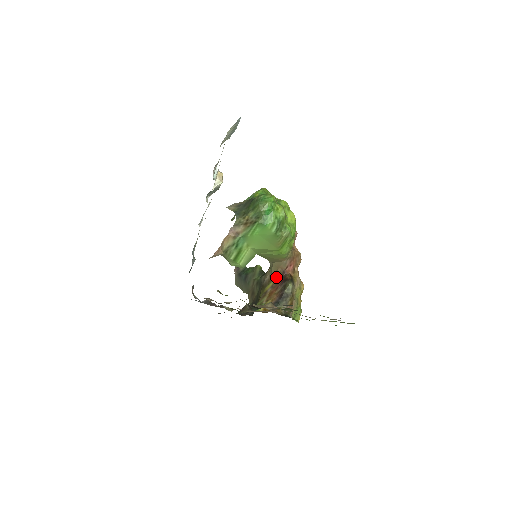
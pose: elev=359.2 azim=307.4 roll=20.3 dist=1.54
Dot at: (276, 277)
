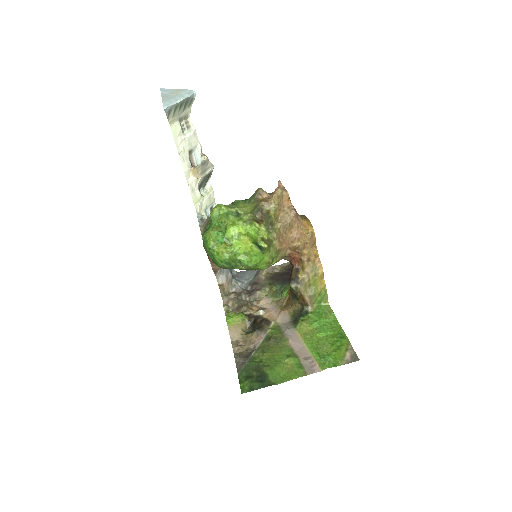
Dot at: occluded
